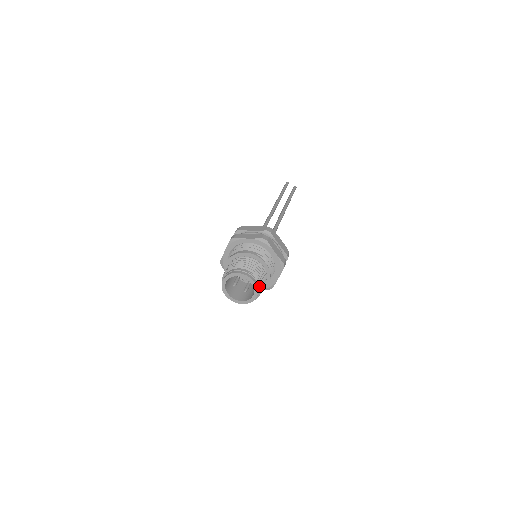
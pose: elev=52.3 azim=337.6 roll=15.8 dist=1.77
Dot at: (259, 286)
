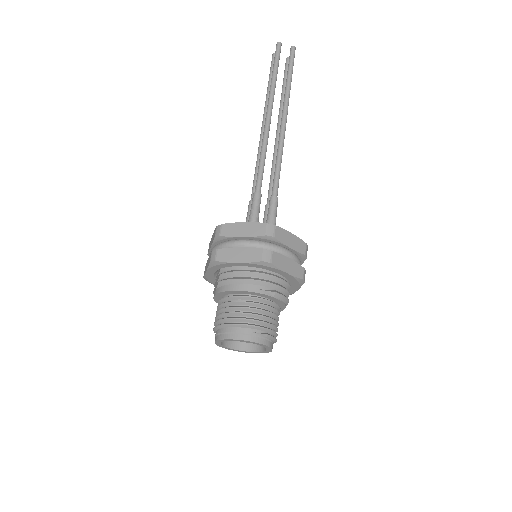
Dot at: (272, 340)
